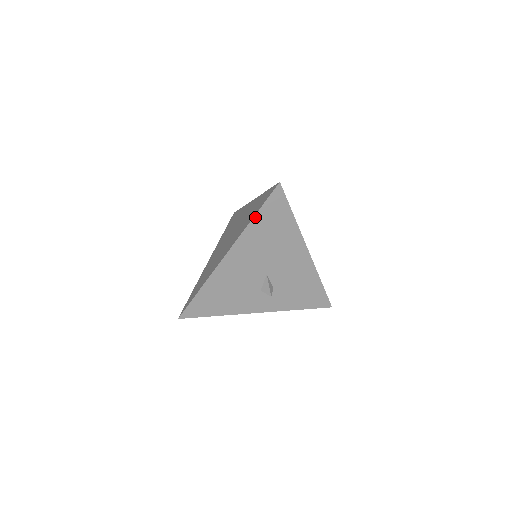
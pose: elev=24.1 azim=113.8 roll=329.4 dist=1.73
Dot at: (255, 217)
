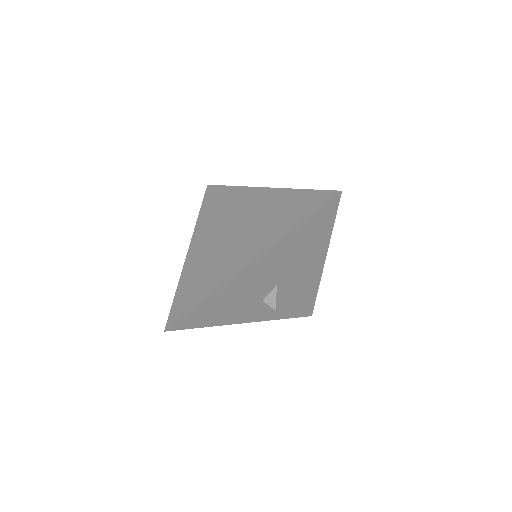
Dot at: (300, 225)
